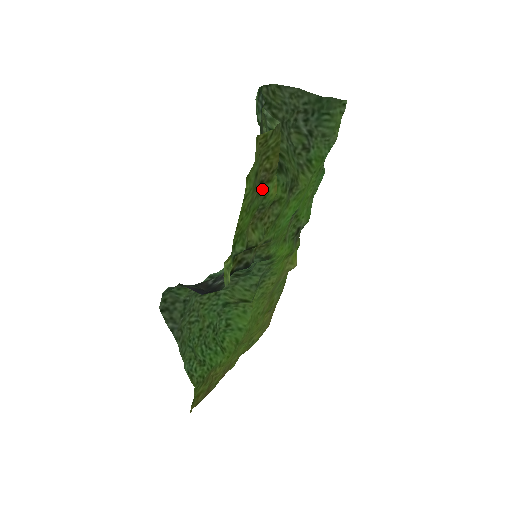
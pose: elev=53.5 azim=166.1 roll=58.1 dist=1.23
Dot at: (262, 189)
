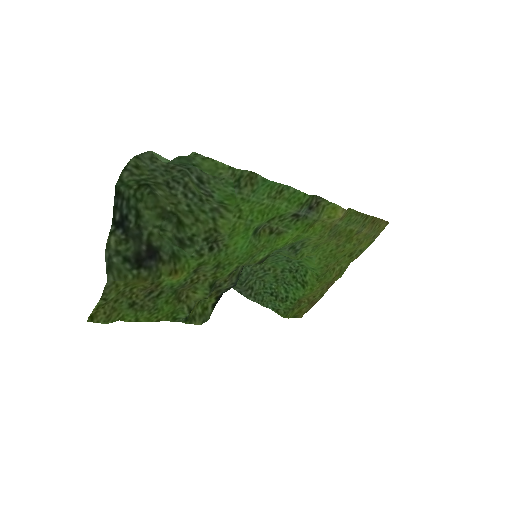
Dot at: (159, 290)
